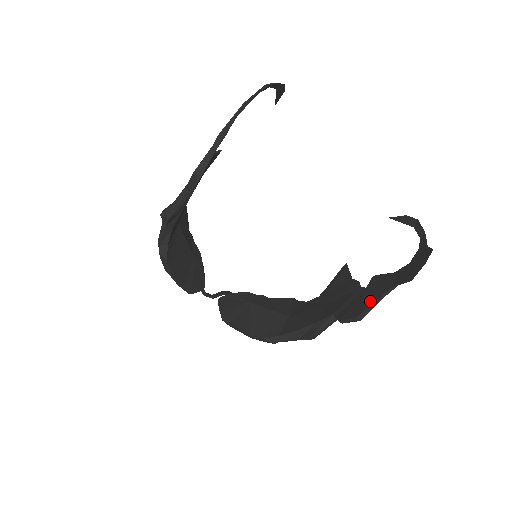
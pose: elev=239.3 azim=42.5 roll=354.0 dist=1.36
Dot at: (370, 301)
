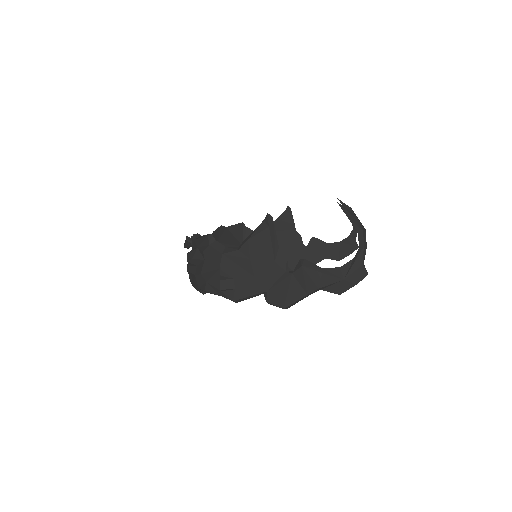
Dot at: occluded
